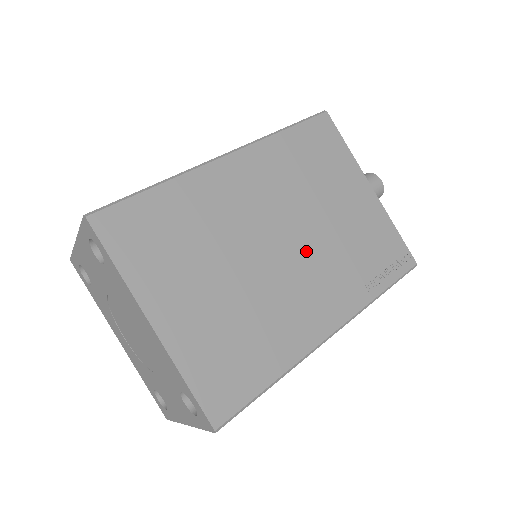
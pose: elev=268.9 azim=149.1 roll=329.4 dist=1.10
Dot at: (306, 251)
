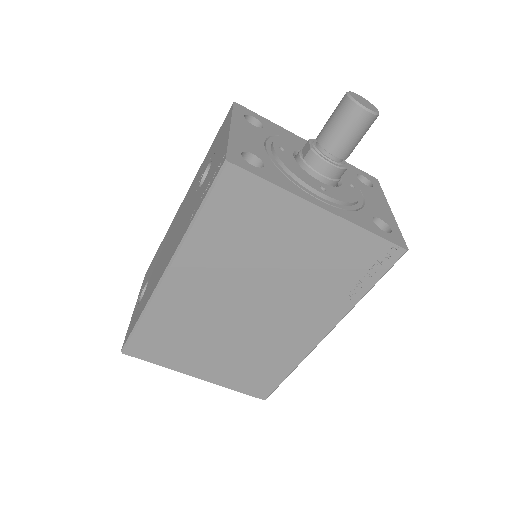
Dot at: (275, 300)
